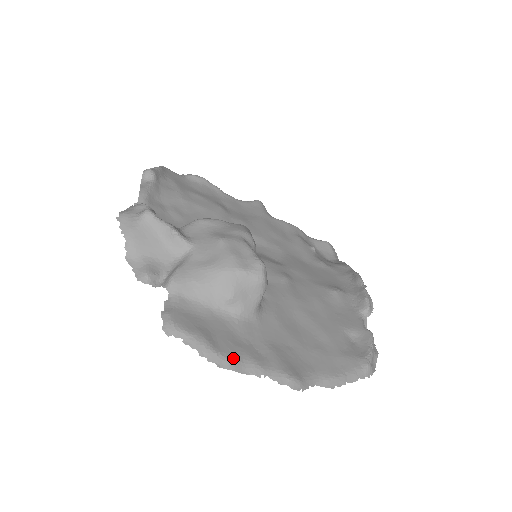
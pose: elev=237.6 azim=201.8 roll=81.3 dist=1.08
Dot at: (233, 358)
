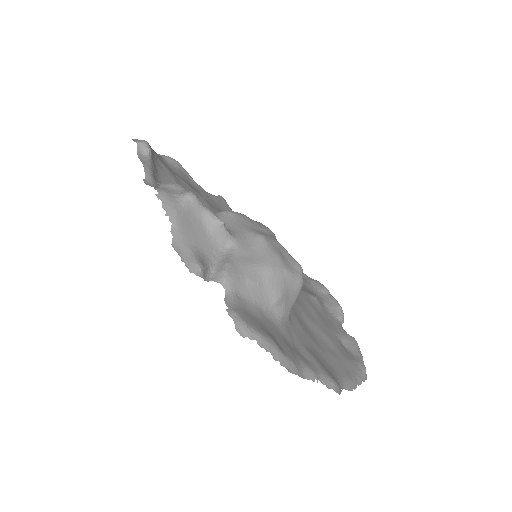
Dot at: (295, 362)
